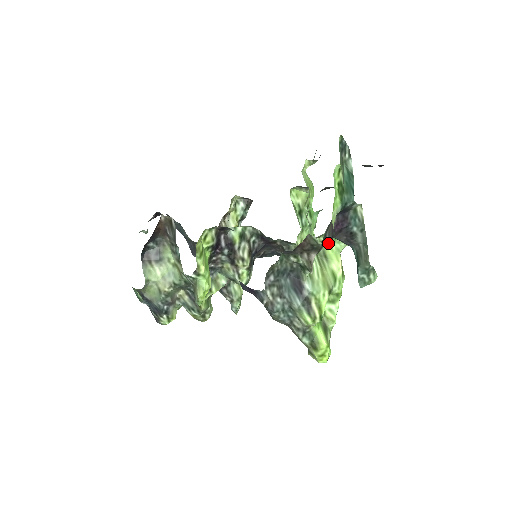
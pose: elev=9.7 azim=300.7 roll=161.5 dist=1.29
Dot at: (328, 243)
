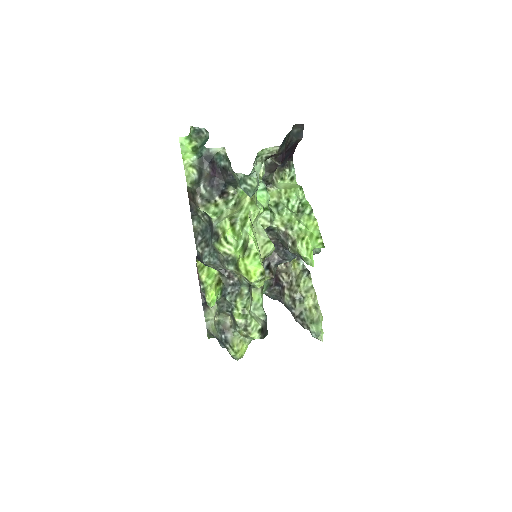
Dot at: (243, 194)
